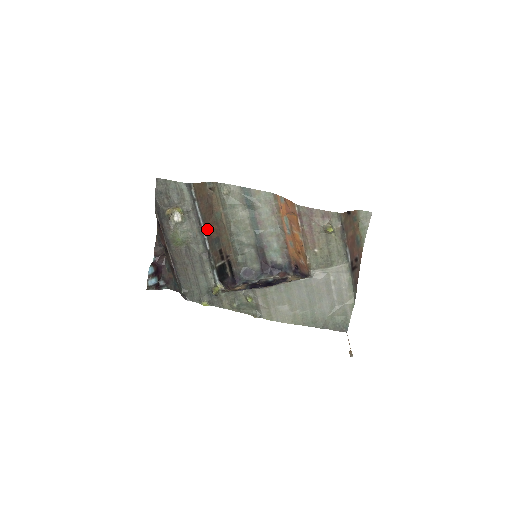
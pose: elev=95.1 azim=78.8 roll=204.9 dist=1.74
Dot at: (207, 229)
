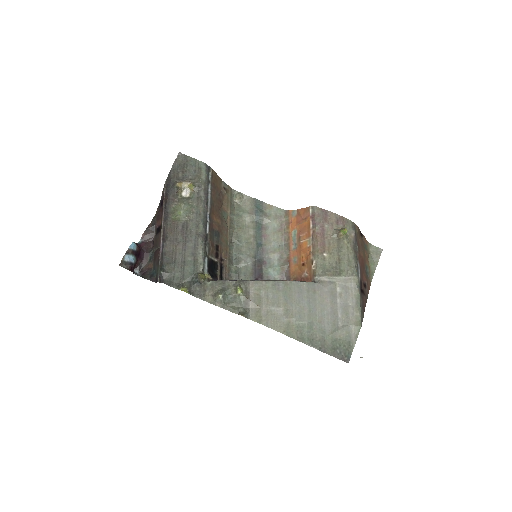
Dot at: (212, 216)
